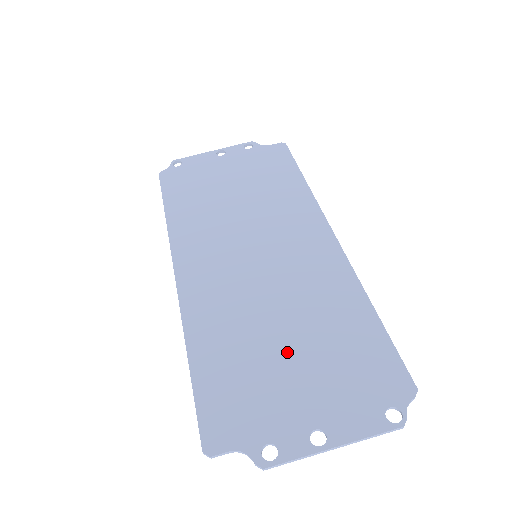
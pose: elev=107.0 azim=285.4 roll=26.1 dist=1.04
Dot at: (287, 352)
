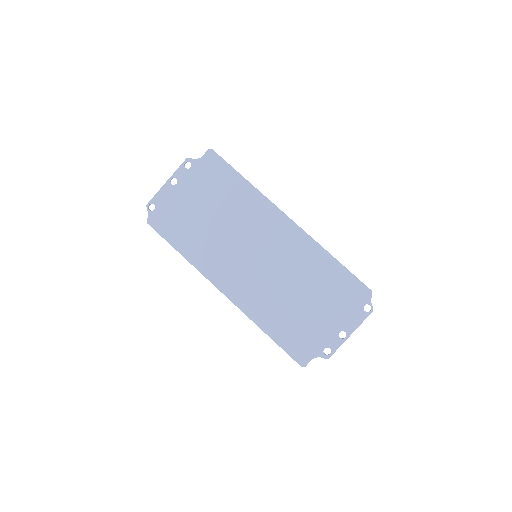
Dot at: (308, 304)
